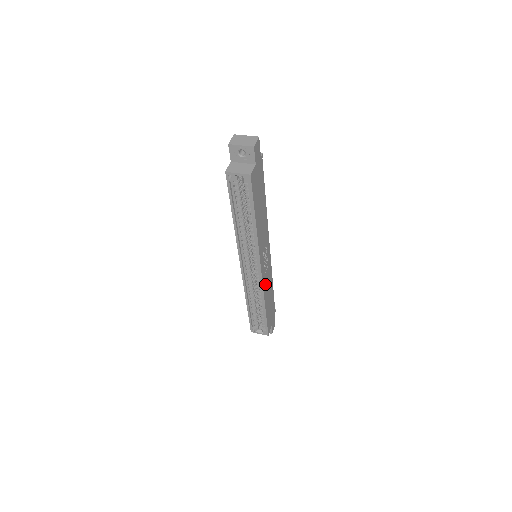
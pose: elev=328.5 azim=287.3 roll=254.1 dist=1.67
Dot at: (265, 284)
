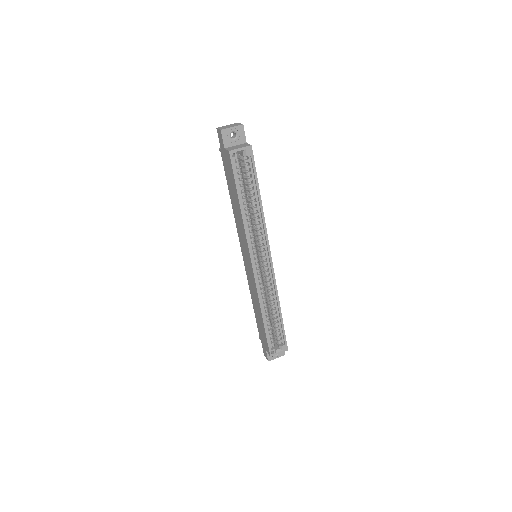
Dot at: occluded
